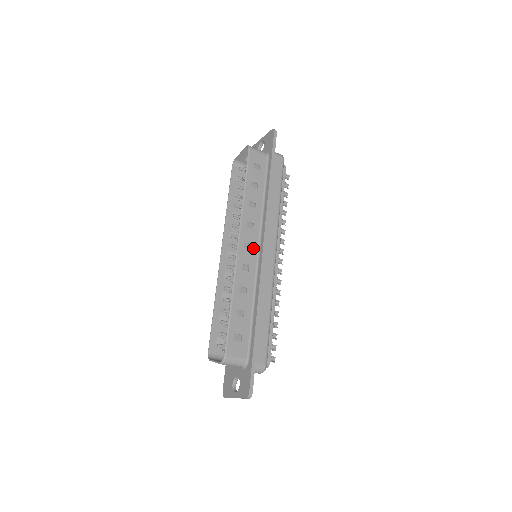
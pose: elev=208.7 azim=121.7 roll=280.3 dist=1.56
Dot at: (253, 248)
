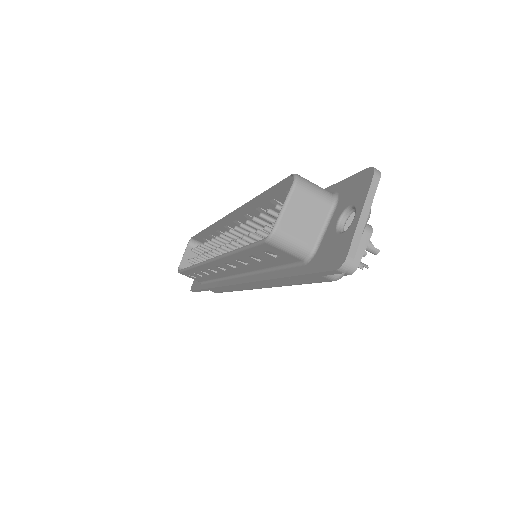
Dot at: (248, 225)
